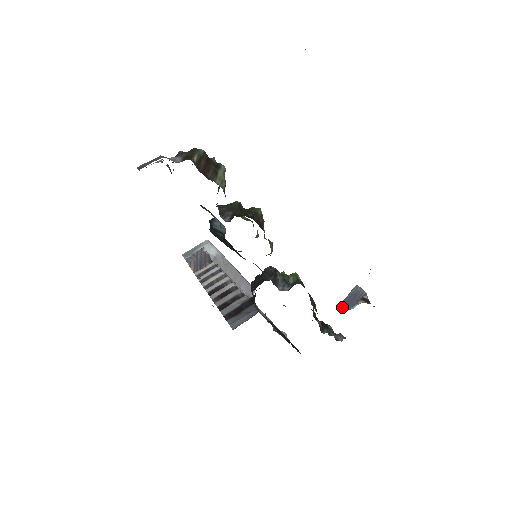
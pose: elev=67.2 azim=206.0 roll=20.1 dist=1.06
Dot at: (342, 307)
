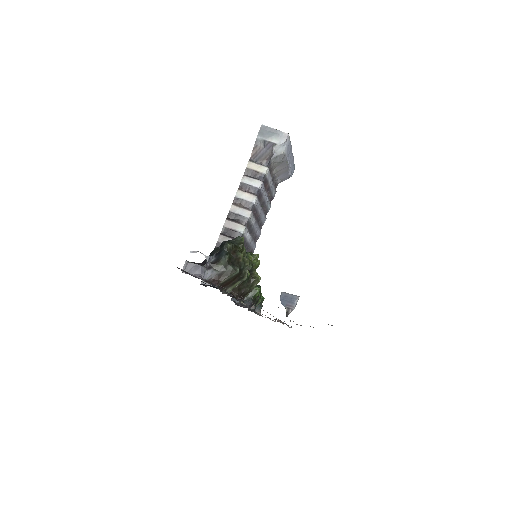
Dot at: (281, 295)
